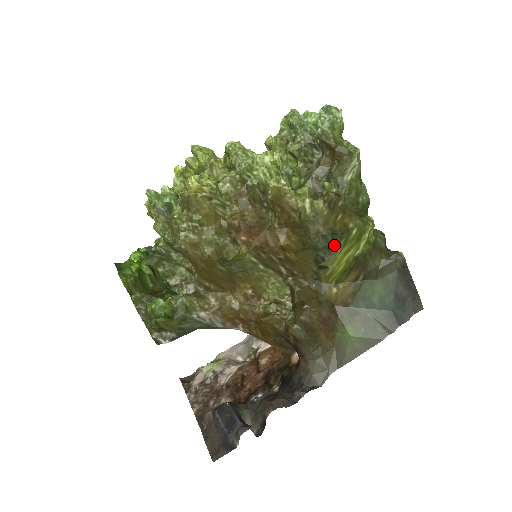
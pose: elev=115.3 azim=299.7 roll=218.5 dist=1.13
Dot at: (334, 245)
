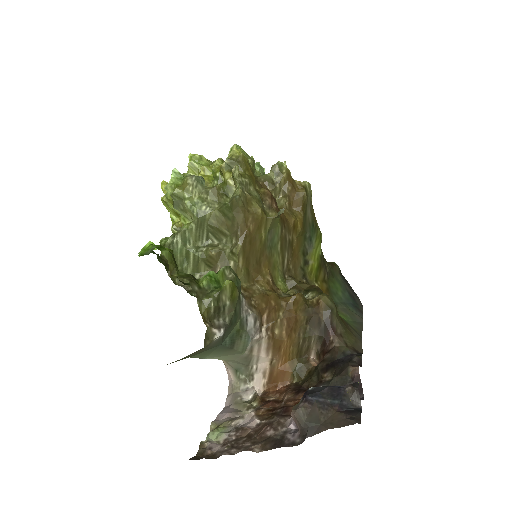
Dot at: (312, 238)
